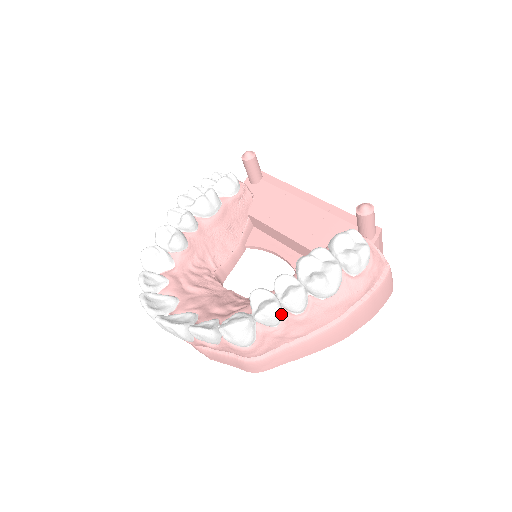
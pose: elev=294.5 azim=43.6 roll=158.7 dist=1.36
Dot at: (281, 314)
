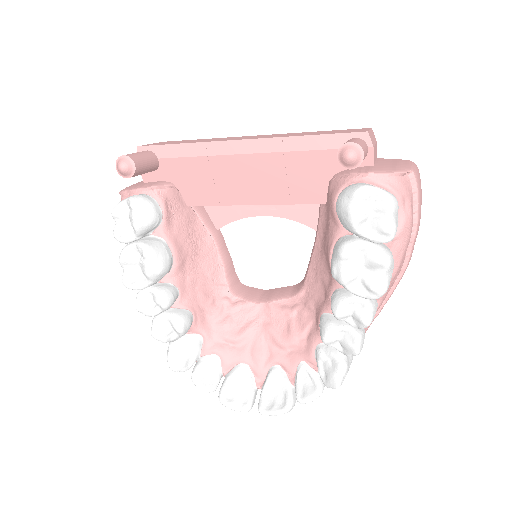
Dot at: (363, 329)
